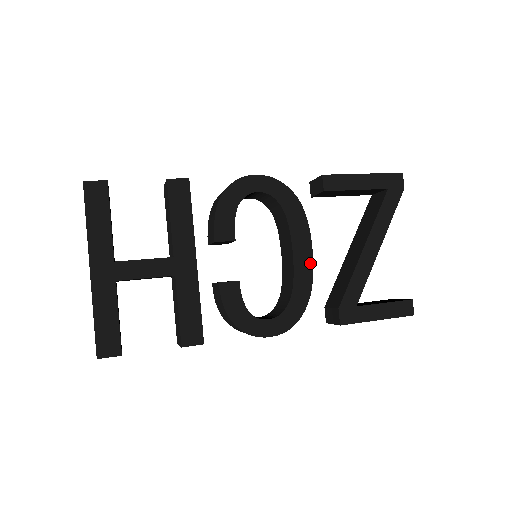
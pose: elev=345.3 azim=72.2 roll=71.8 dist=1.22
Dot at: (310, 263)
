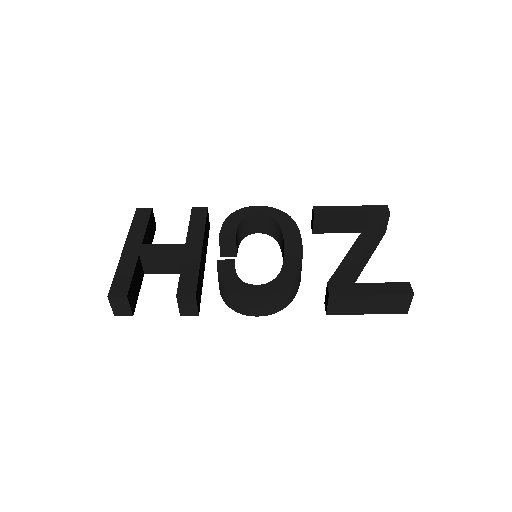
Dot at: (300, 253)
